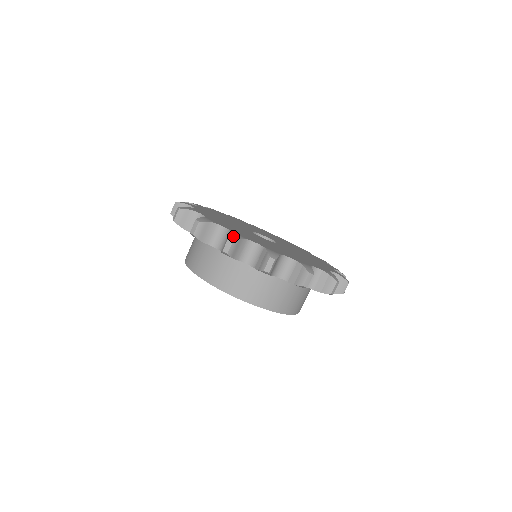
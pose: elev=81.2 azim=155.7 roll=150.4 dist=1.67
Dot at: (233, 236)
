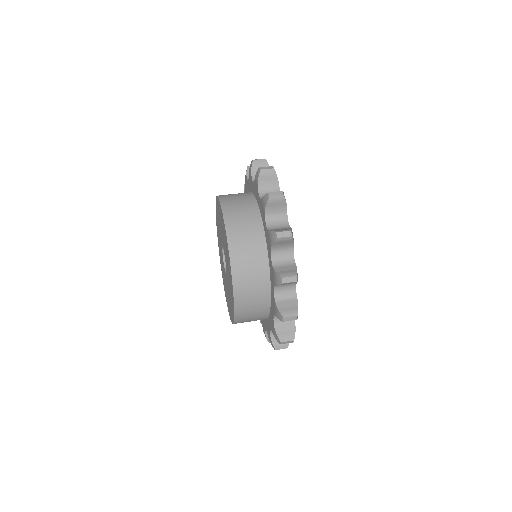
Dot at: (275, 171)
